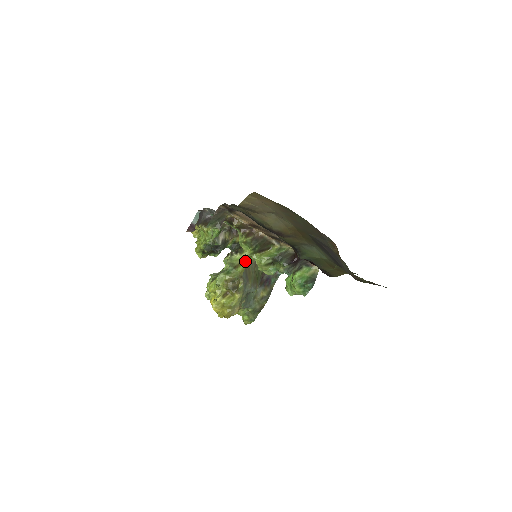
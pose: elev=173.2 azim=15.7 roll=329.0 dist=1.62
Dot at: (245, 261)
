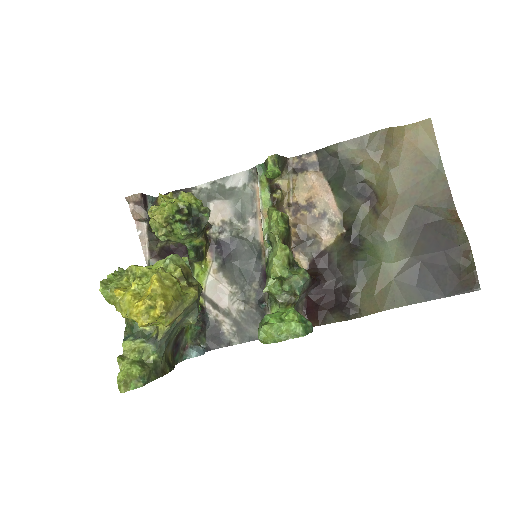
Dot at: occluded
